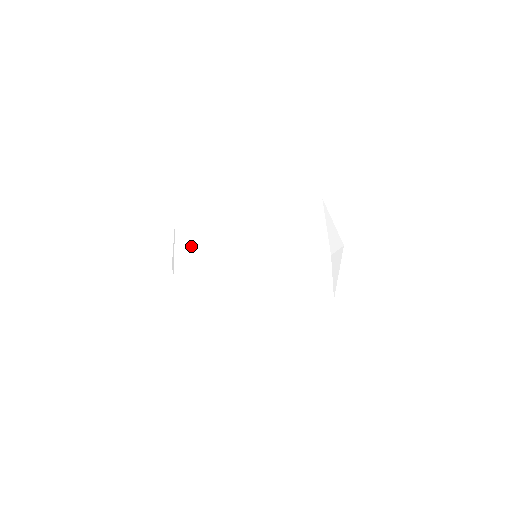
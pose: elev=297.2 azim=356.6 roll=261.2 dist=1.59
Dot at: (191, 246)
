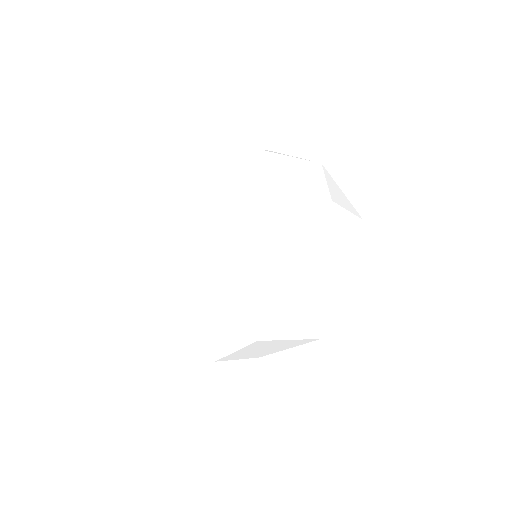
Dot at: occluded
